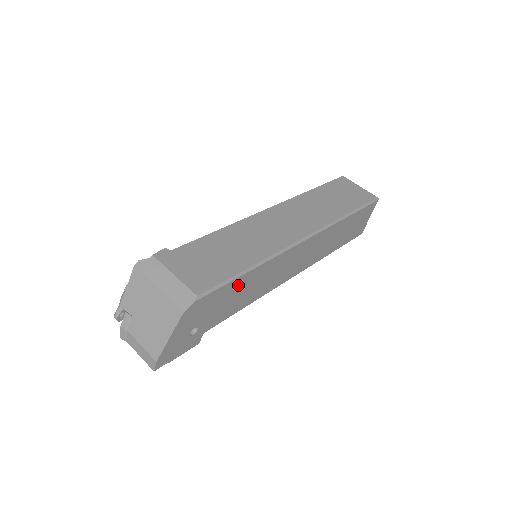
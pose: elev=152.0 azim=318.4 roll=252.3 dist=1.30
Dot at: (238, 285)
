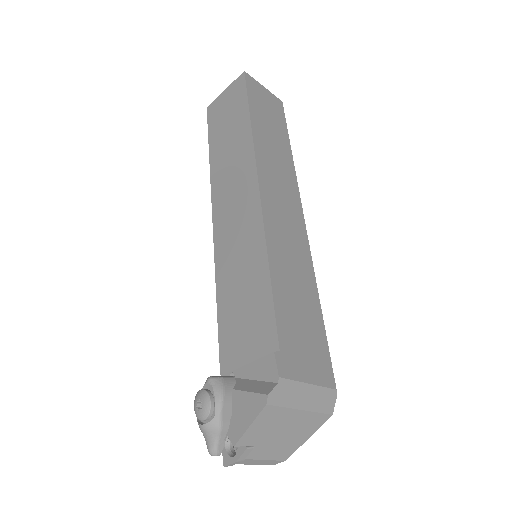
Dot at: occluded
